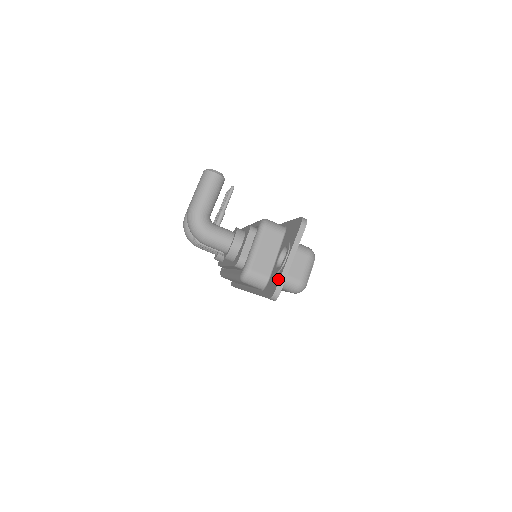
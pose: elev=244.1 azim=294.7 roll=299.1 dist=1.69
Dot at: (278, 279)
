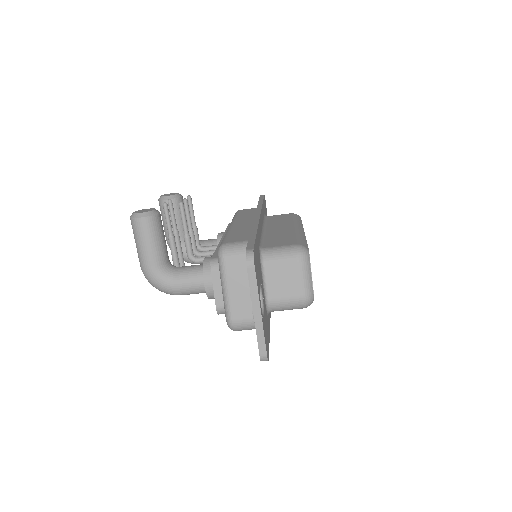
Dot at: (257, 339)
